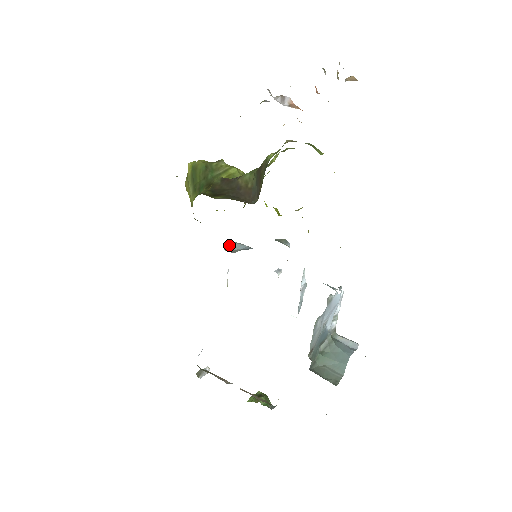
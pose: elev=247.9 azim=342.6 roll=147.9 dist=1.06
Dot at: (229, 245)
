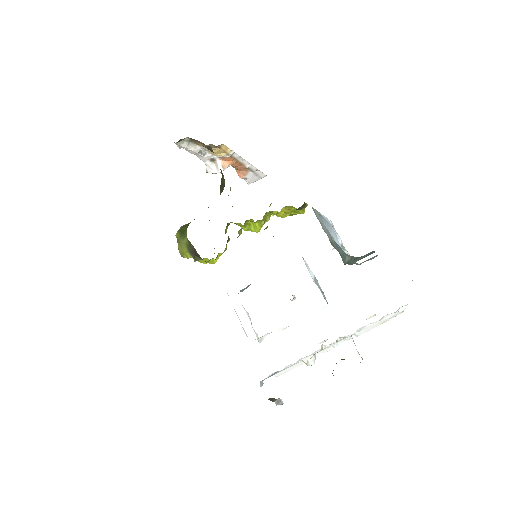
Dot at: occluded
